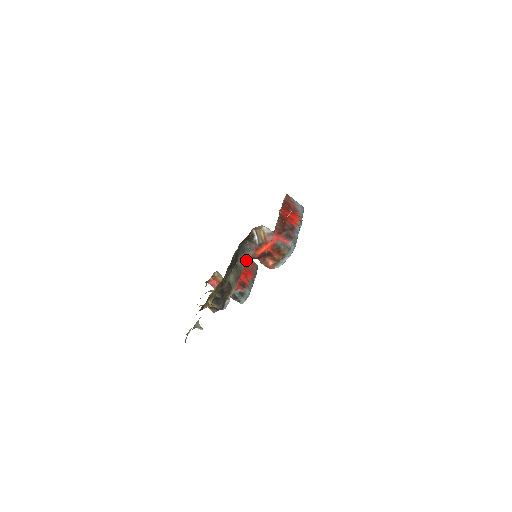
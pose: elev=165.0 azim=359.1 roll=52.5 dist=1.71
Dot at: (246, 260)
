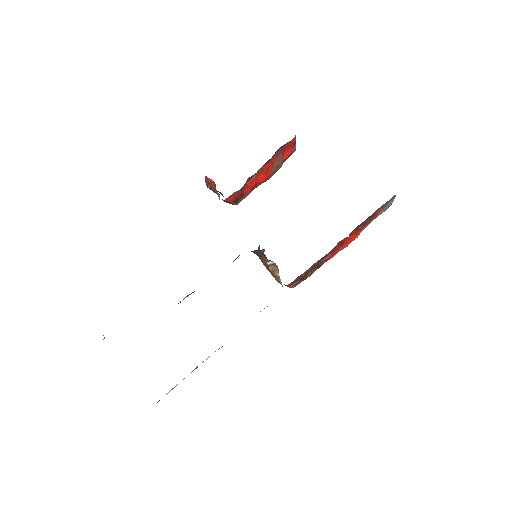
Dot at: occluded
